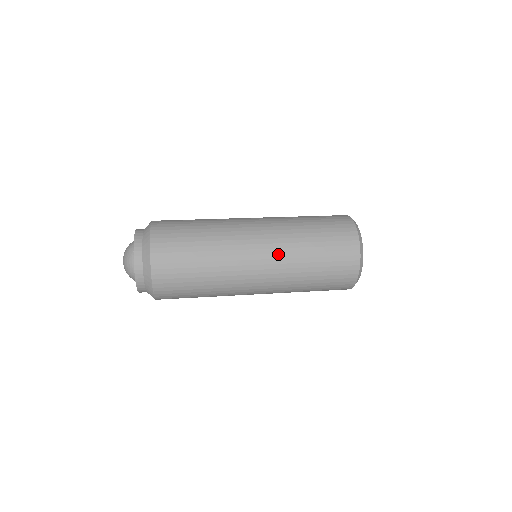
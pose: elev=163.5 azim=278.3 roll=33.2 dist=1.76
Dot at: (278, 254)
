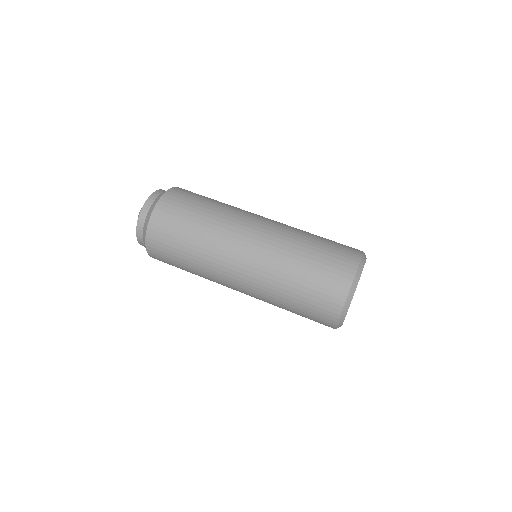
Dot at: (256, 284)
